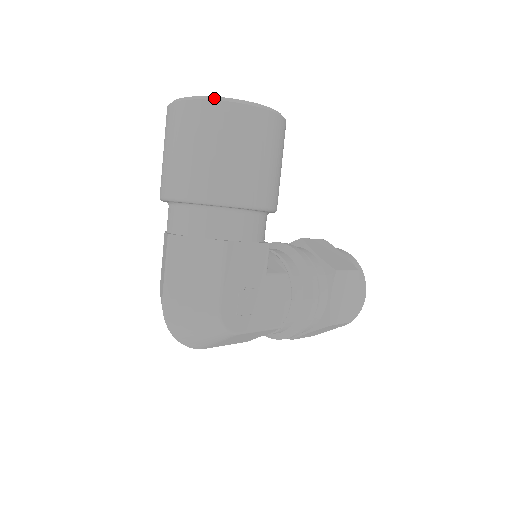
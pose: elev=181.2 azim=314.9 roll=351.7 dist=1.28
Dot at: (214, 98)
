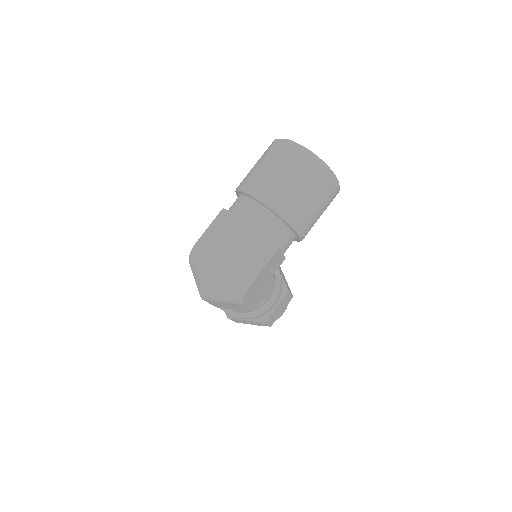
Dot at: (324, 163)
